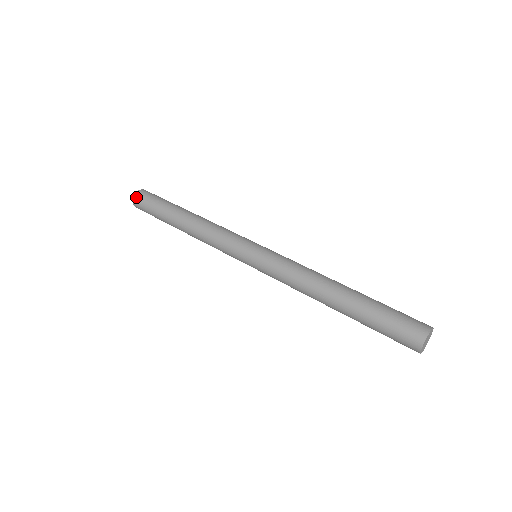
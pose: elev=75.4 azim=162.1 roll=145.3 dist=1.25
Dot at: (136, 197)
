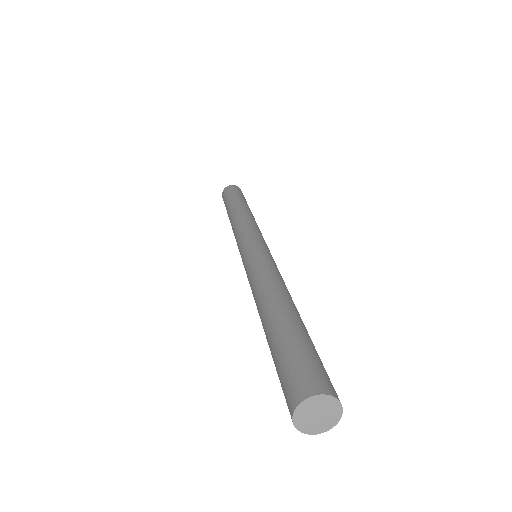
Dot at: (222, 197)
